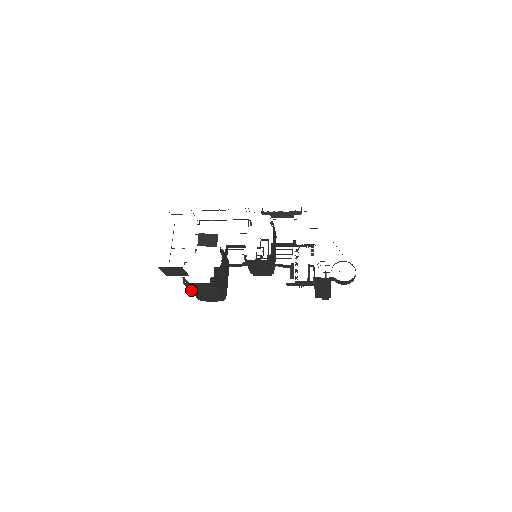
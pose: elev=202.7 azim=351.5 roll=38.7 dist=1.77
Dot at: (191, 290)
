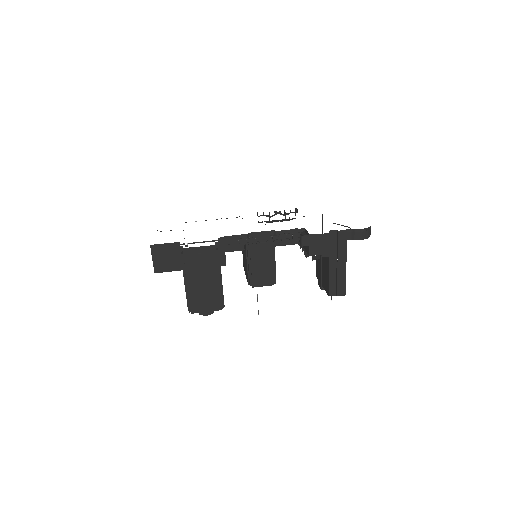
Dot at: (187, 275)
